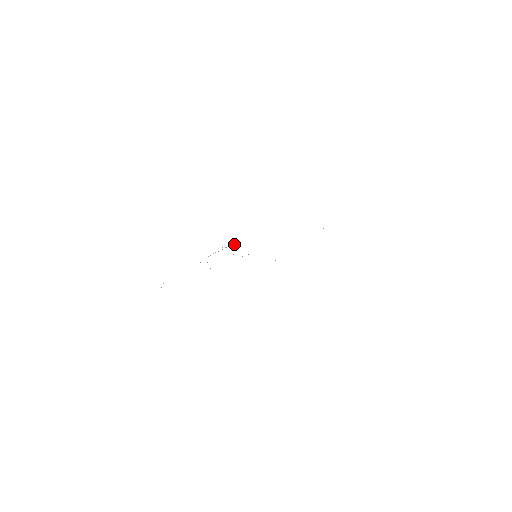
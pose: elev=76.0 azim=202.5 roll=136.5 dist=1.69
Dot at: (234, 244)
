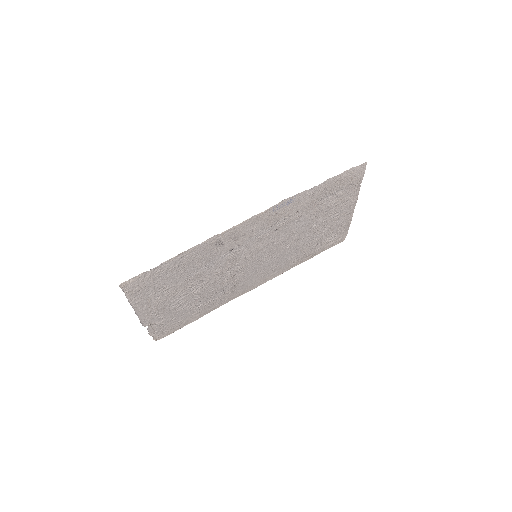
Dot at: (175, 328)
